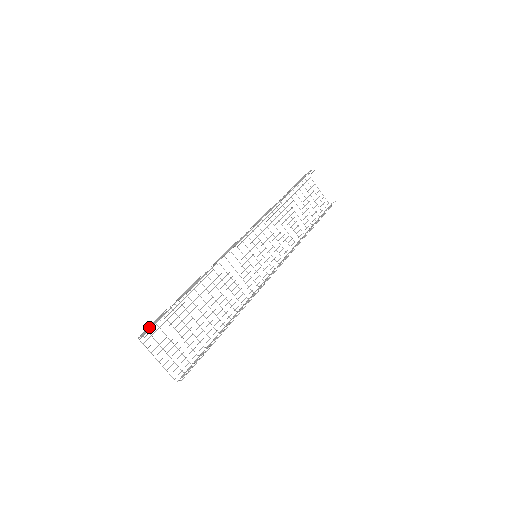
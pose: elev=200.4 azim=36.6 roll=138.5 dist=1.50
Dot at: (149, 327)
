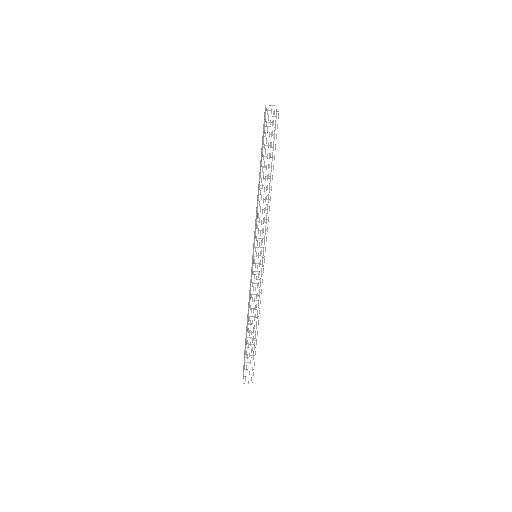
Dot at: occluded
